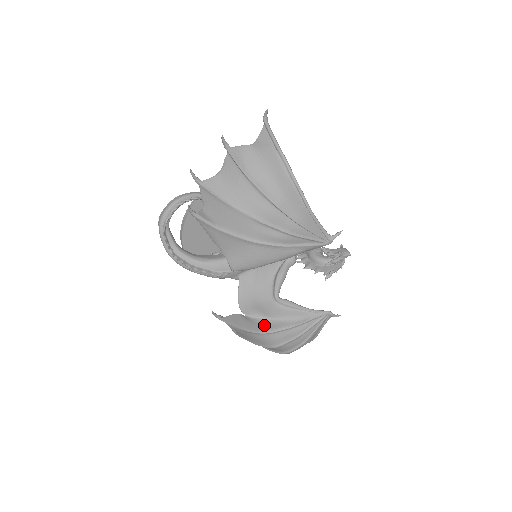
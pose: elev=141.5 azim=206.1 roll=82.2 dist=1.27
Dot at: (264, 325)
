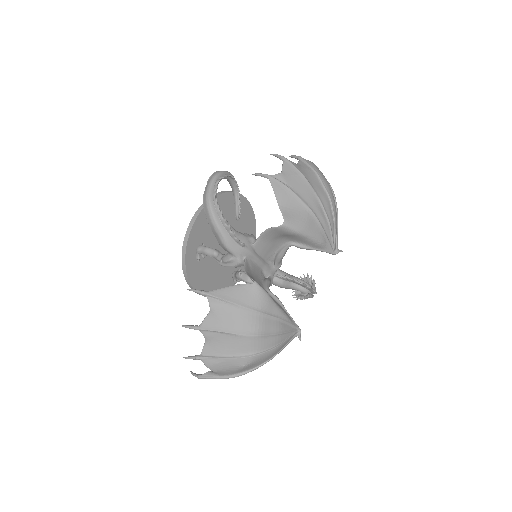
Dot at: (264, 301)
